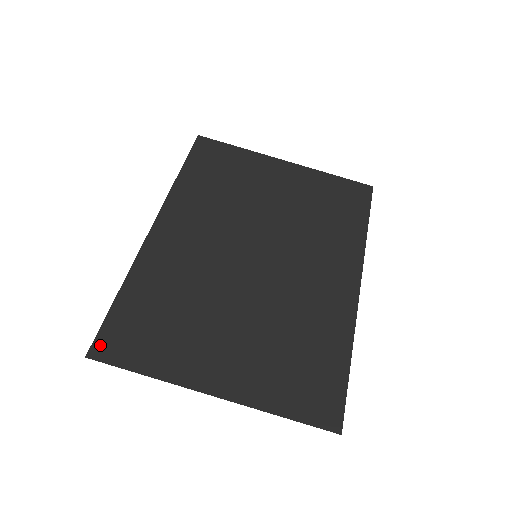
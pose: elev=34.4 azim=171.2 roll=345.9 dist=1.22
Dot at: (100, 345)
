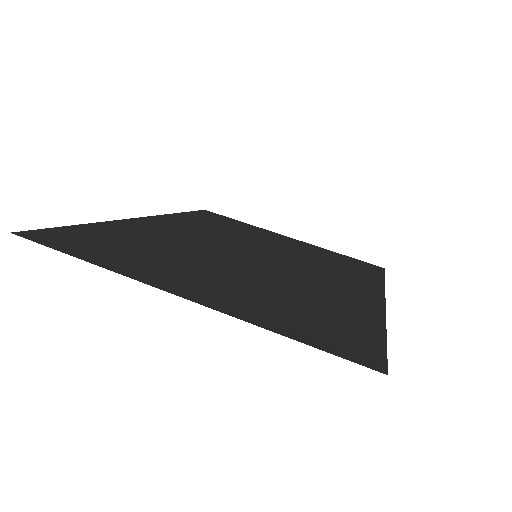
Dot at: (37, 234)
